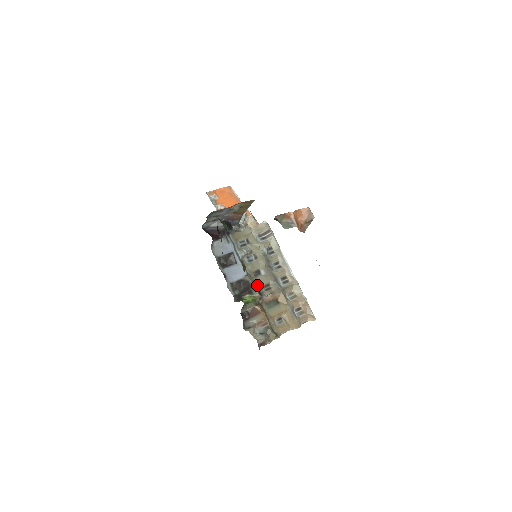
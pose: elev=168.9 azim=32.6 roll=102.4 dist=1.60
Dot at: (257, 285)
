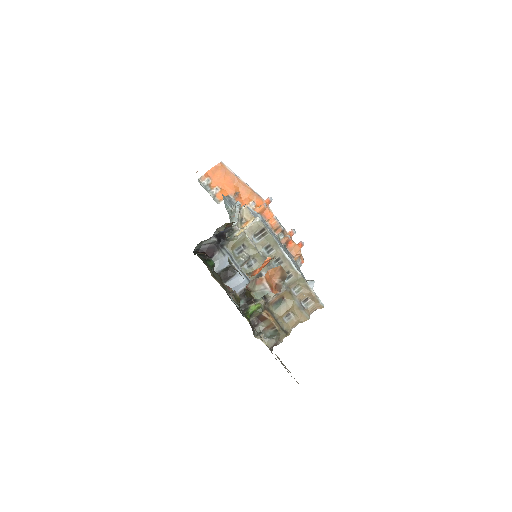
Dot at: occluded
